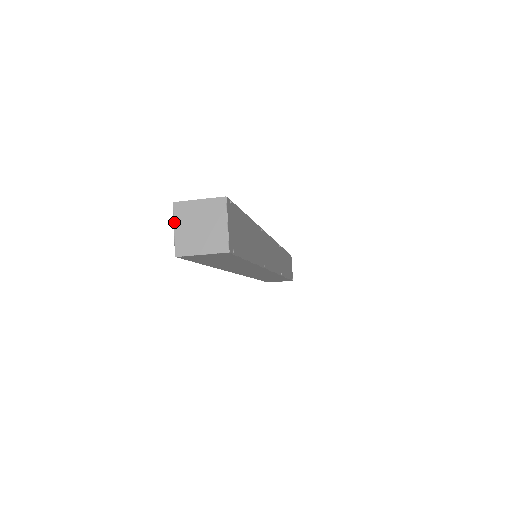
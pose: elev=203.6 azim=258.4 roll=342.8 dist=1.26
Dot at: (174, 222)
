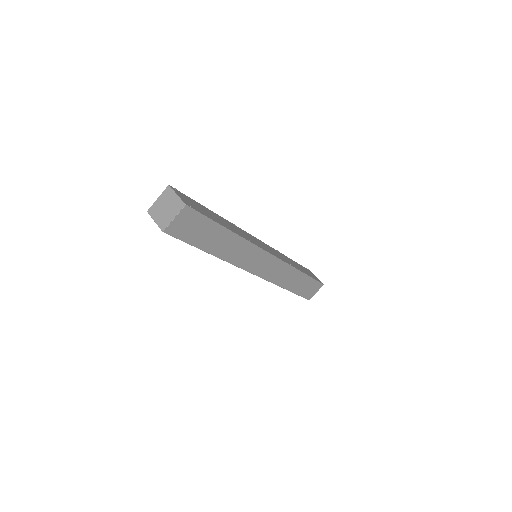
Dot at: (153, 219)
